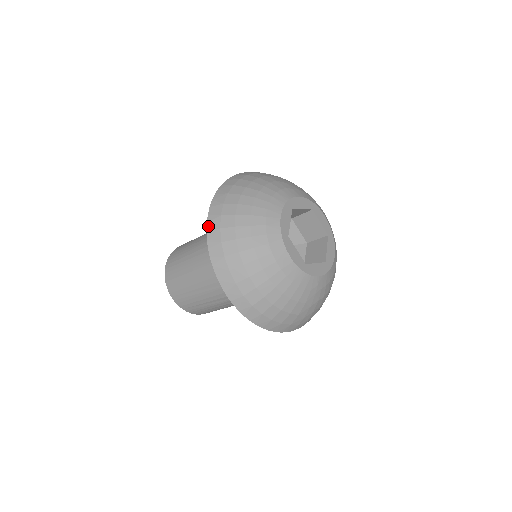
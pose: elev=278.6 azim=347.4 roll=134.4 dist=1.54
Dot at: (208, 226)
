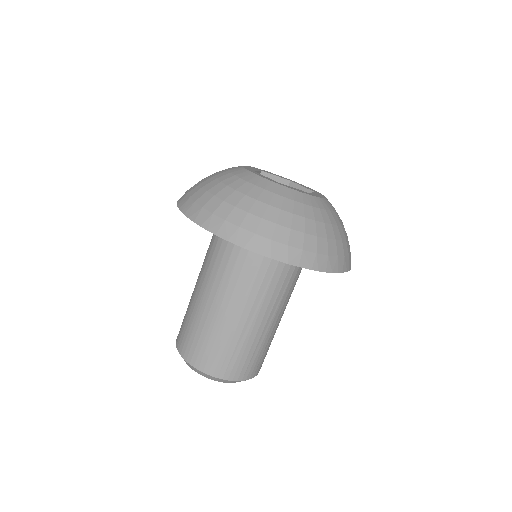
Dot at: (212, 231)
